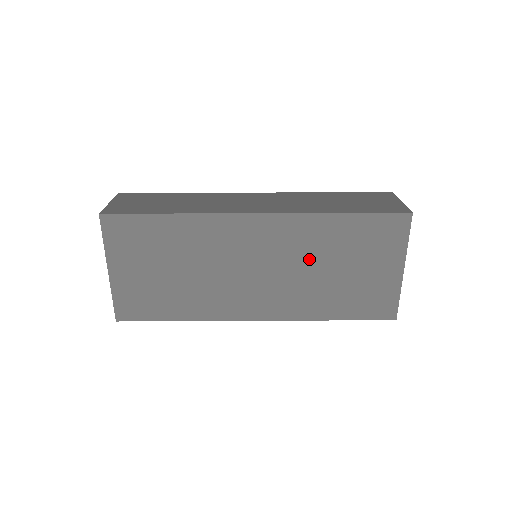
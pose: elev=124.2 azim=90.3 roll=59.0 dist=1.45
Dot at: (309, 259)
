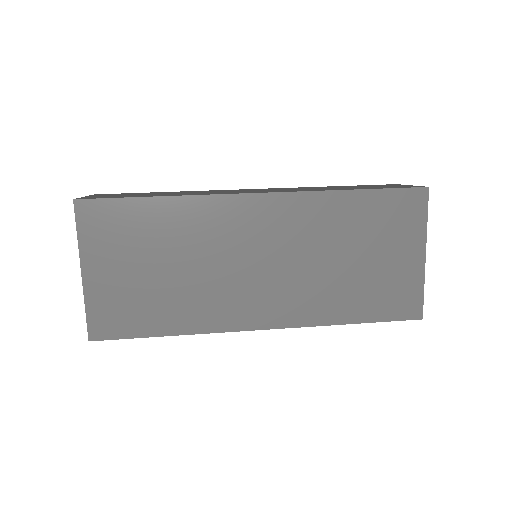
Dot at: (320, 247)
